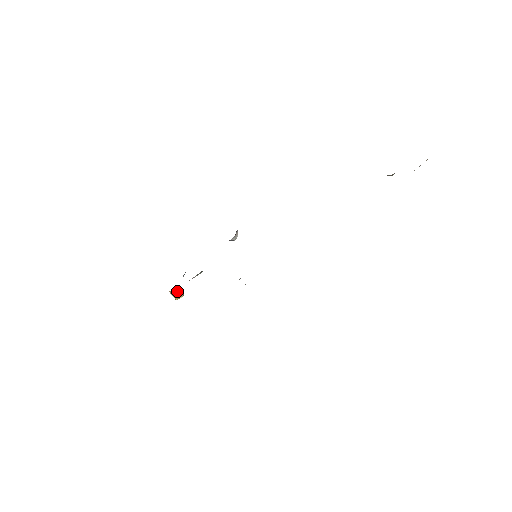
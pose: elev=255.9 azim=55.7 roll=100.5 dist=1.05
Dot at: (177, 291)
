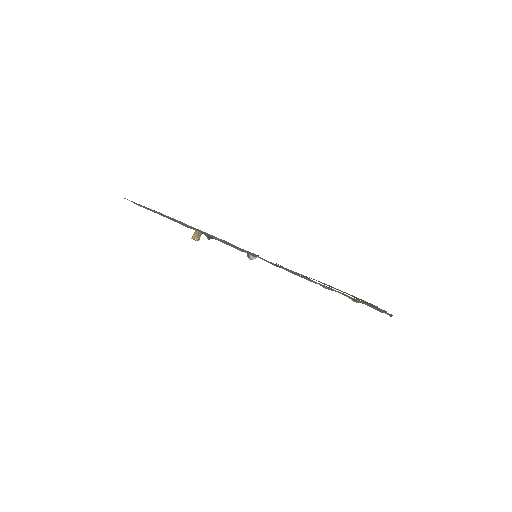
Dot at: (199, 234)
